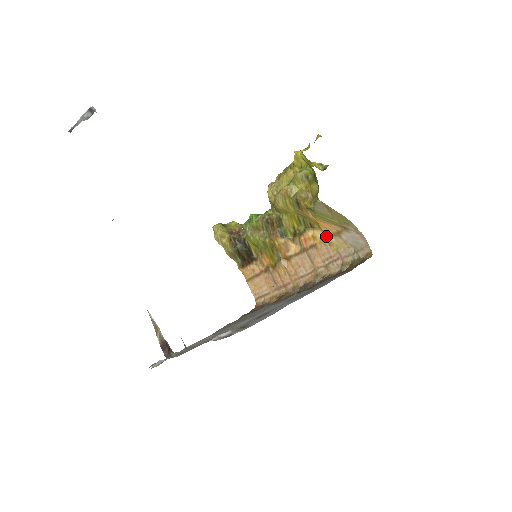
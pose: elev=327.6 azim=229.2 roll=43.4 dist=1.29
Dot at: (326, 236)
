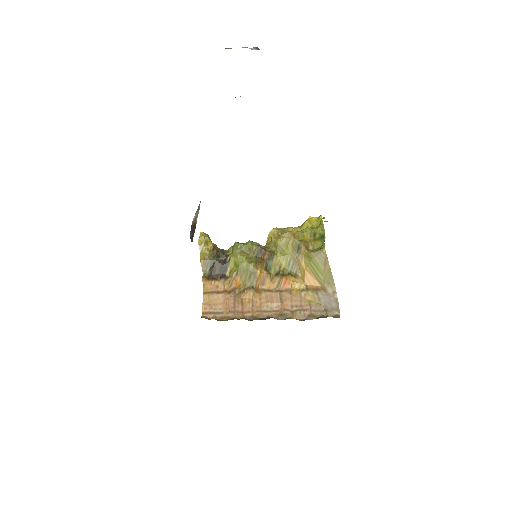
Dot at: (305, 287)
